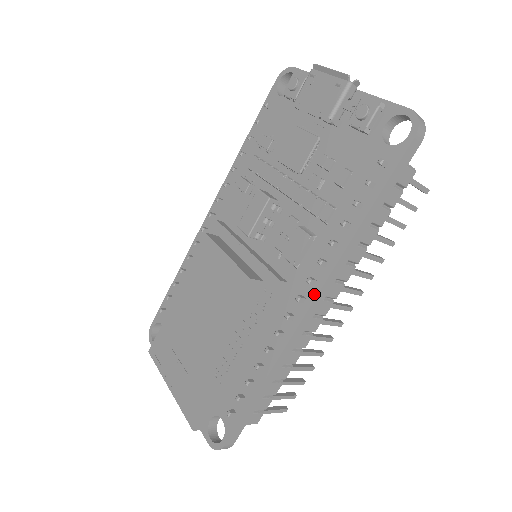
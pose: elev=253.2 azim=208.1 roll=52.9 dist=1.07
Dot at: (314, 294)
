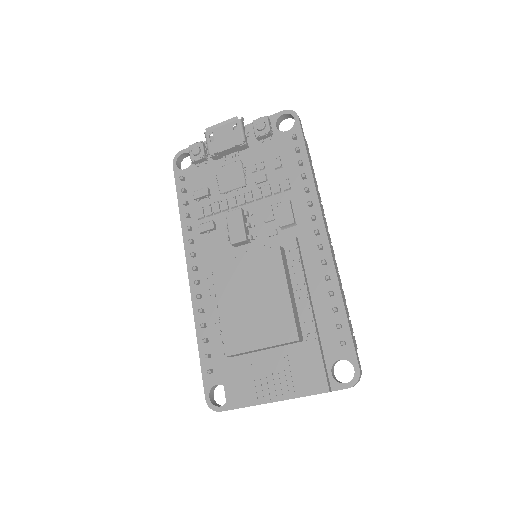
Dot at: (321, 223)
